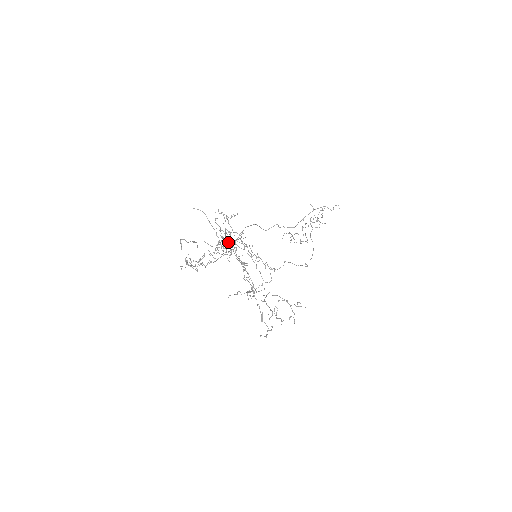
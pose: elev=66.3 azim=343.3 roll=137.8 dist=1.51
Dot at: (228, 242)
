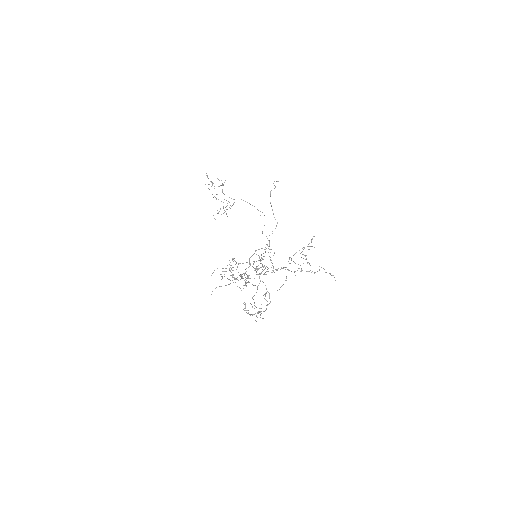
Dot at: occluded
